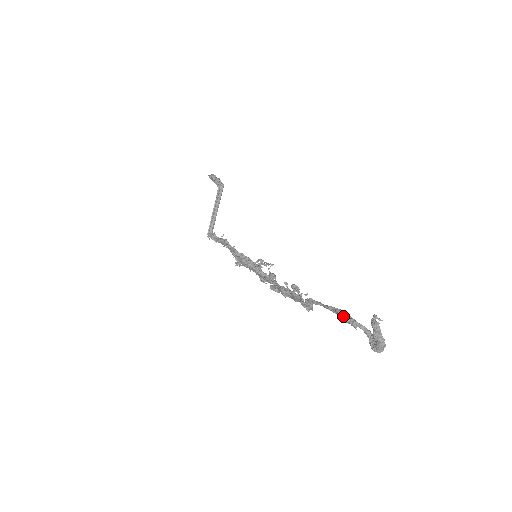
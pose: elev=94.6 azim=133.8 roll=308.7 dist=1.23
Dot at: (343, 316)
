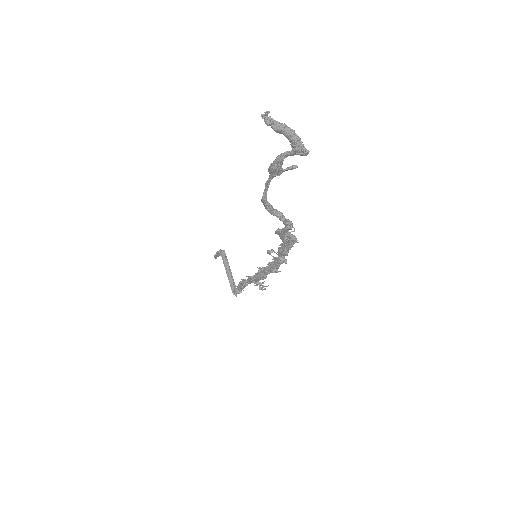
Dot at: (271, 165)
